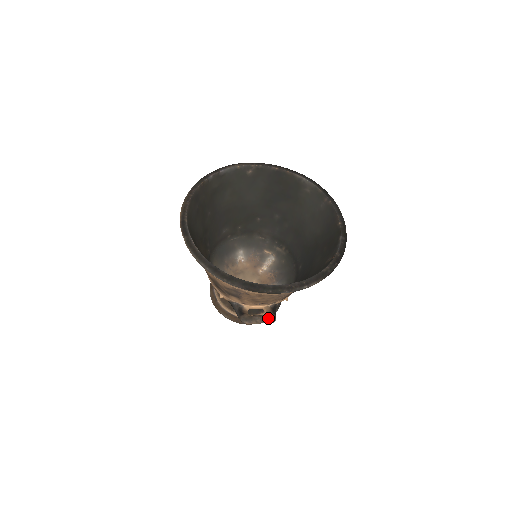
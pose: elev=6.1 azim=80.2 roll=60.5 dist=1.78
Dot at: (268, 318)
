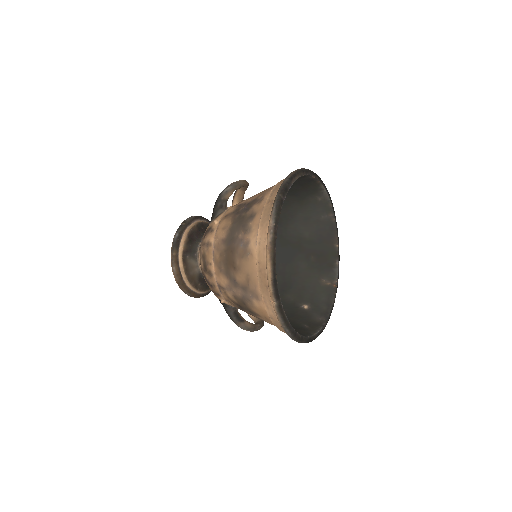
Dot at: occluded
